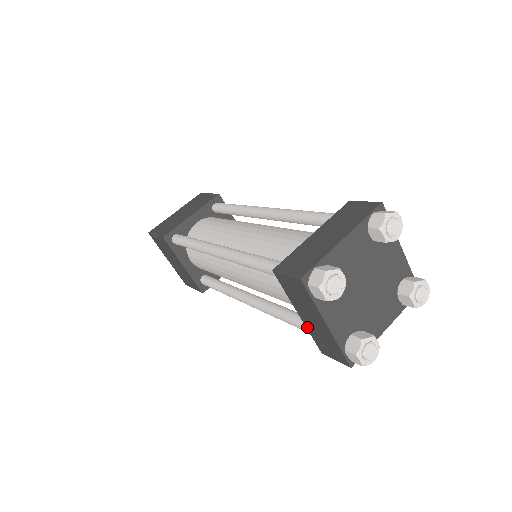
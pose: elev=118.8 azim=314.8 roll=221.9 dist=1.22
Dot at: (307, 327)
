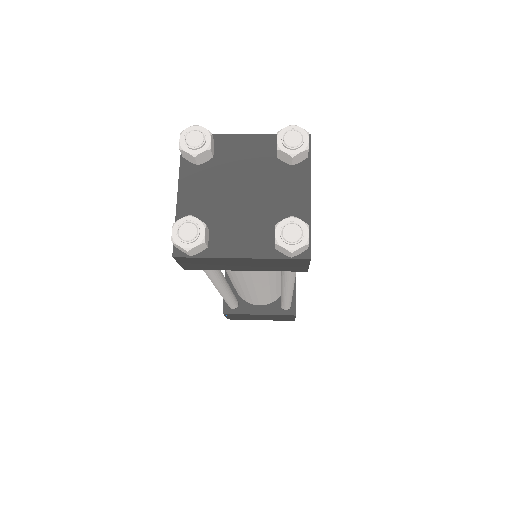
Dot at: occluded
